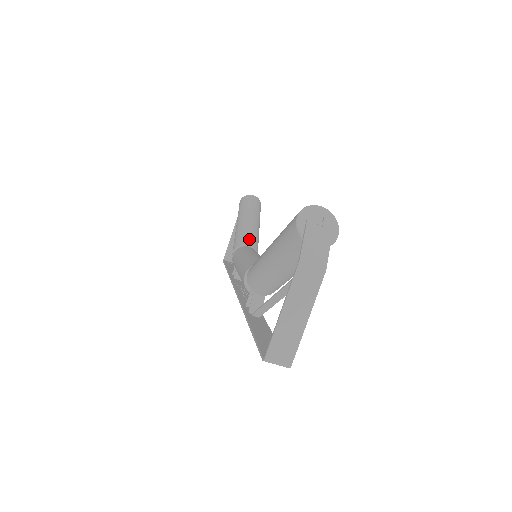
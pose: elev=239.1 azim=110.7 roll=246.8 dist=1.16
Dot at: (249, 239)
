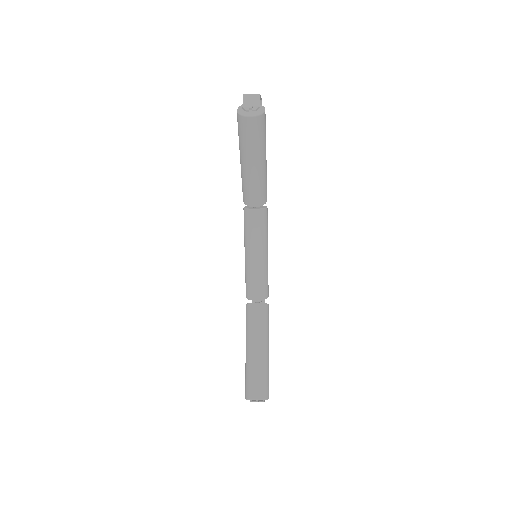
Dot at: (253, 199)
